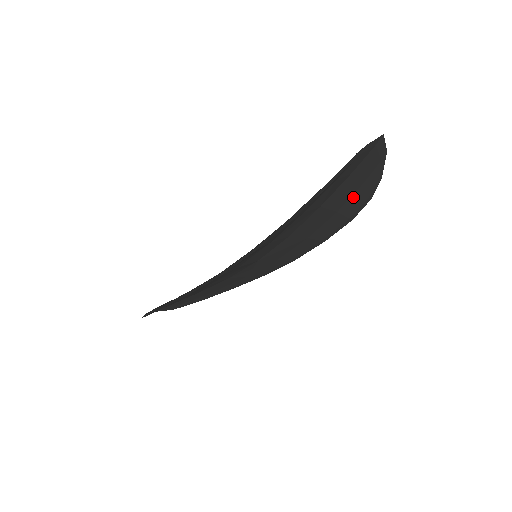
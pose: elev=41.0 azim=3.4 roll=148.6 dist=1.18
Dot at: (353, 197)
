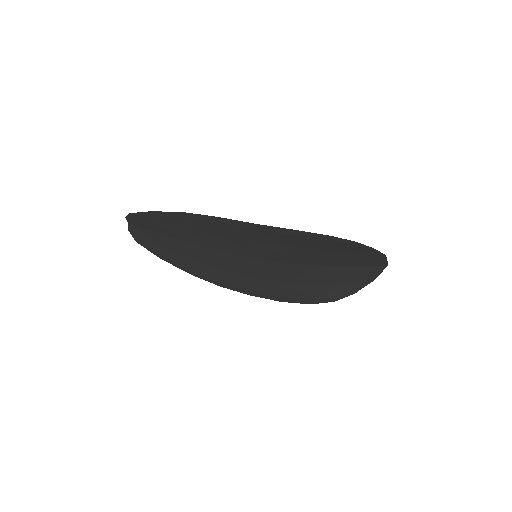
Dot at: (334, 286)
